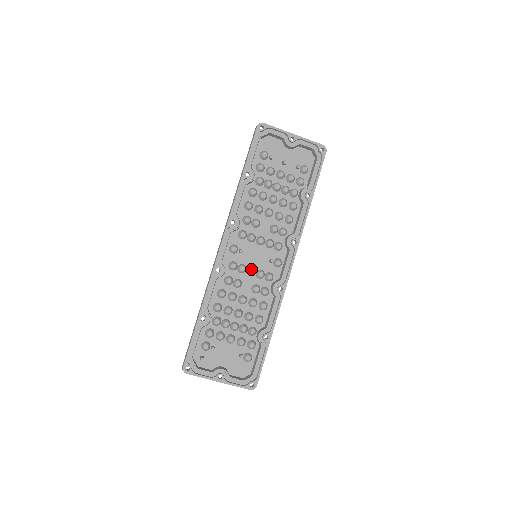
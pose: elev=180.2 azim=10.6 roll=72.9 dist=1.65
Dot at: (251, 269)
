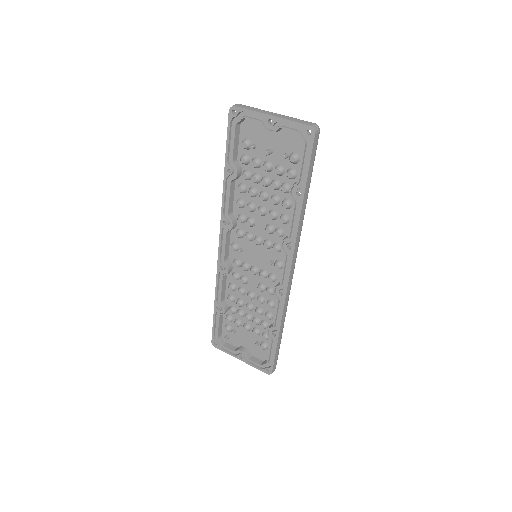
Dot at: (251, 269)
